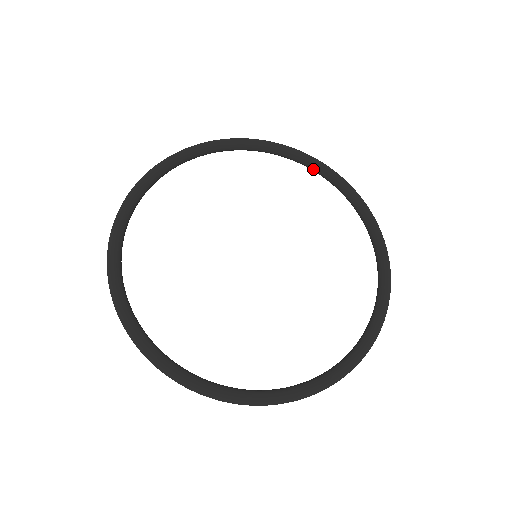
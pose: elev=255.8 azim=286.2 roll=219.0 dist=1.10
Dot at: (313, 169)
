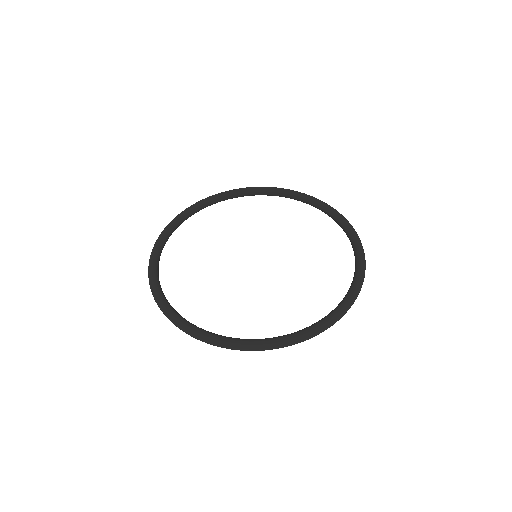
Dot at: (234, 197)
